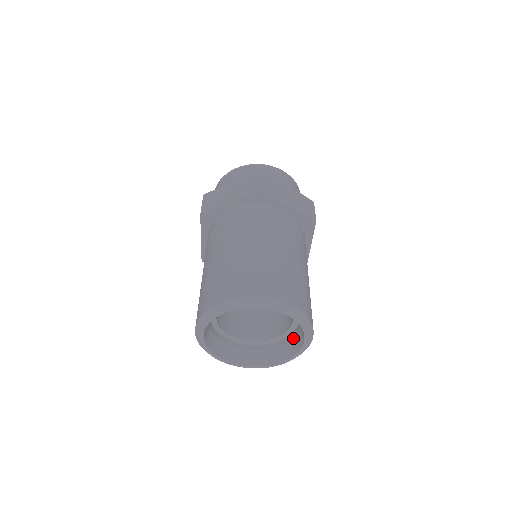
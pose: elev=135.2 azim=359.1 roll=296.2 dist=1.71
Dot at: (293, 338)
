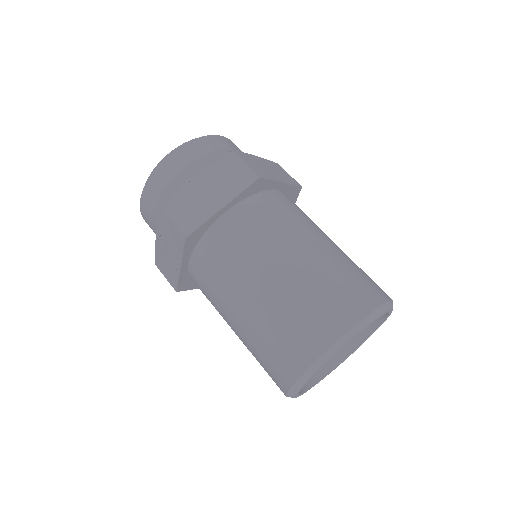
Dot at: occluded
